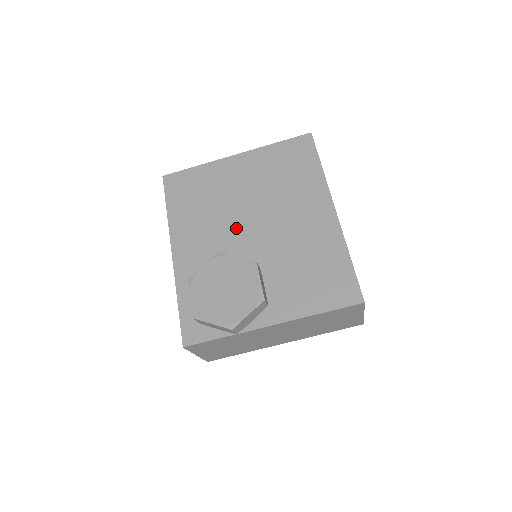
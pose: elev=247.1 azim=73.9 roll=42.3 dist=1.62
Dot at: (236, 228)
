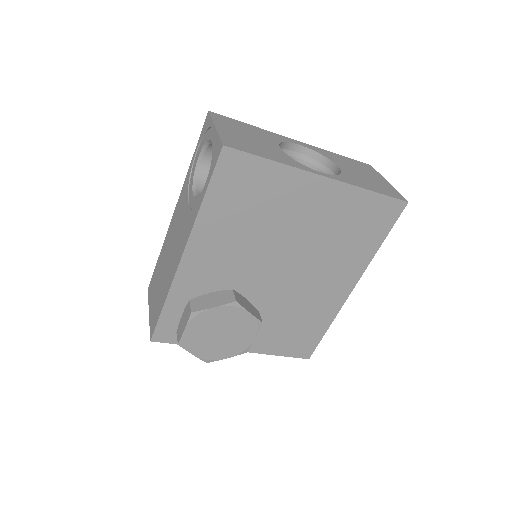
Dot at: (264, 263)
